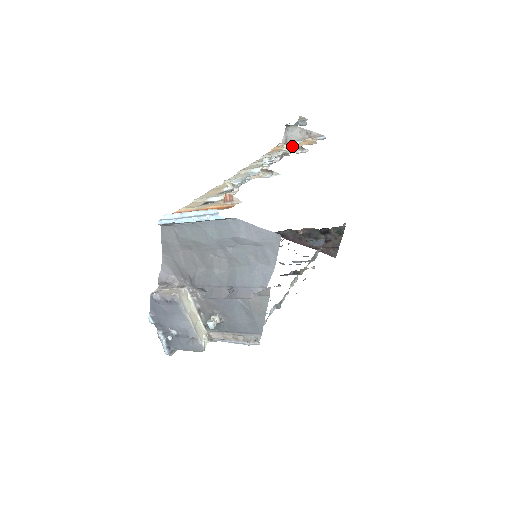
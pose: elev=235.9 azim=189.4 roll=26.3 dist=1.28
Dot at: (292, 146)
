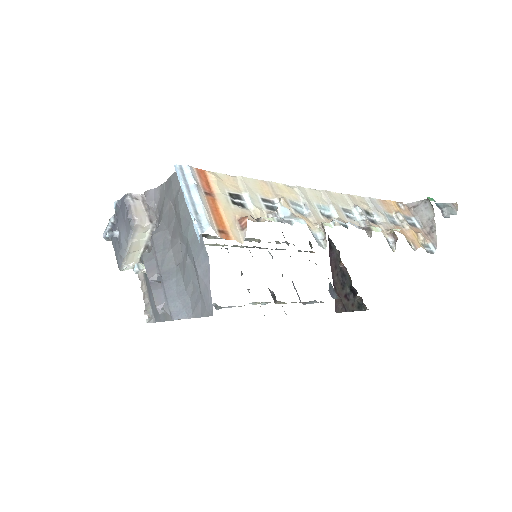
Dot at: (393, 228)
